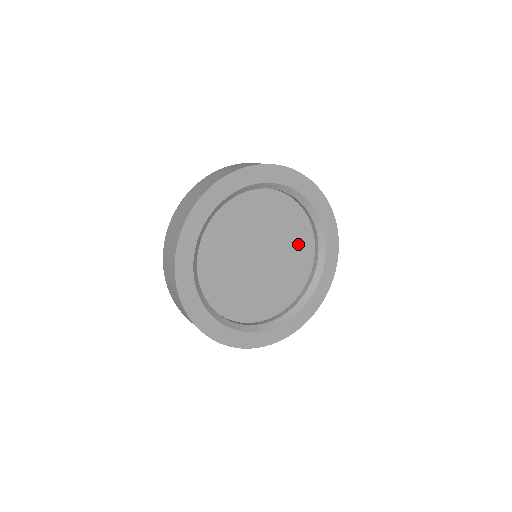
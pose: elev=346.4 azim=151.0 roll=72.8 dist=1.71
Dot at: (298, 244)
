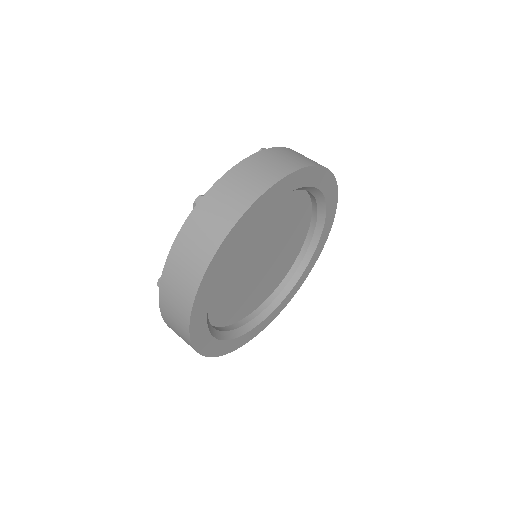
Dot at: (295, 238)
